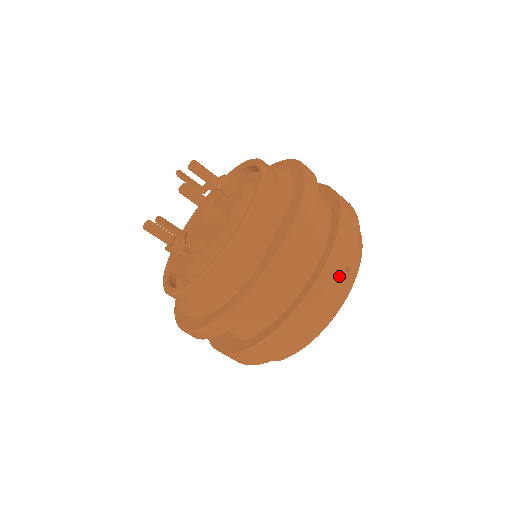
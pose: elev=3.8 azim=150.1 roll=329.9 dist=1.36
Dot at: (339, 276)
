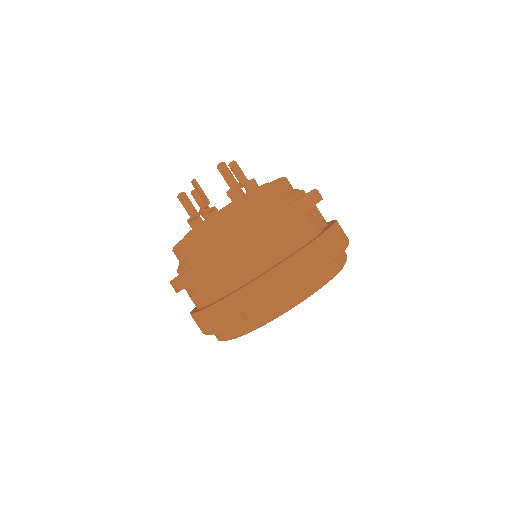
Dot at: (237, 312)
